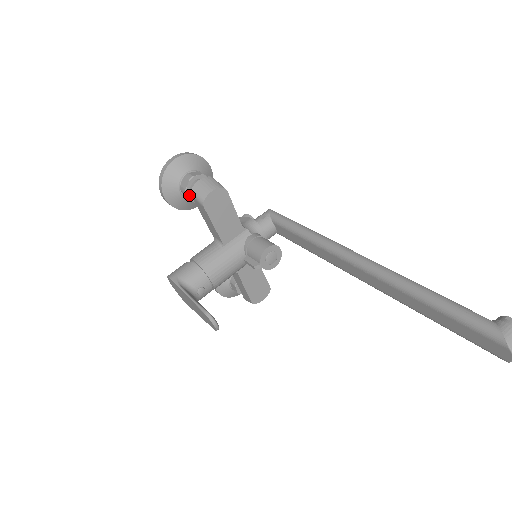
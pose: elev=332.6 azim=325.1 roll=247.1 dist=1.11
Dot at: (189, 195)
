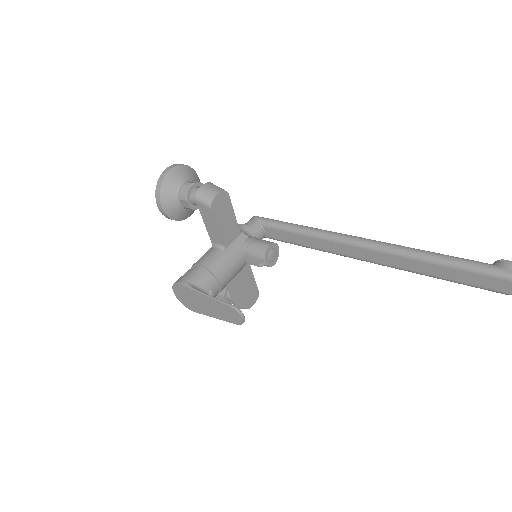
Dot at: (189, 202)
